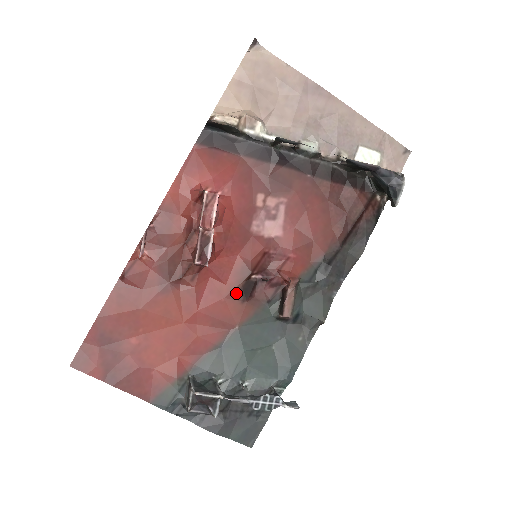
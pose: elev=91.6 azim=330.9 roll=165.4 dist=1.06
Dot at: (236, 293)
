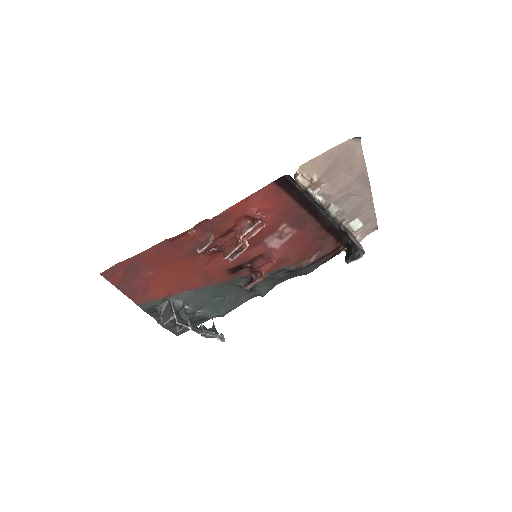
Dot at: (229, 269)
